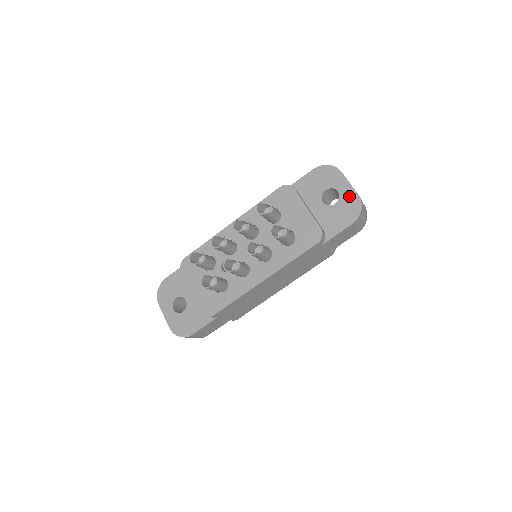
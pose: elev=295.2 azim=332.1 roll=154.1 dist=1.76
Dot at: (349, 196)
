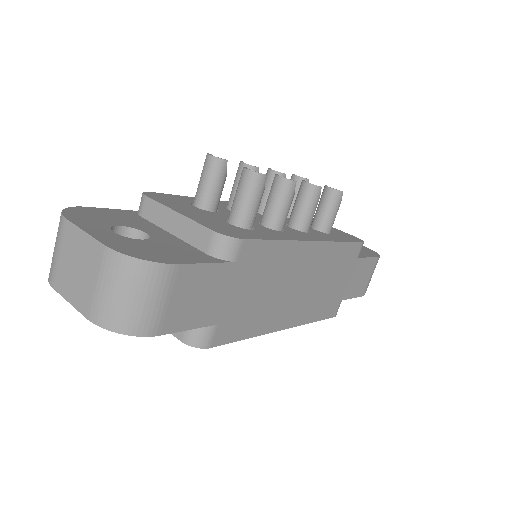
Dot at: occluded
